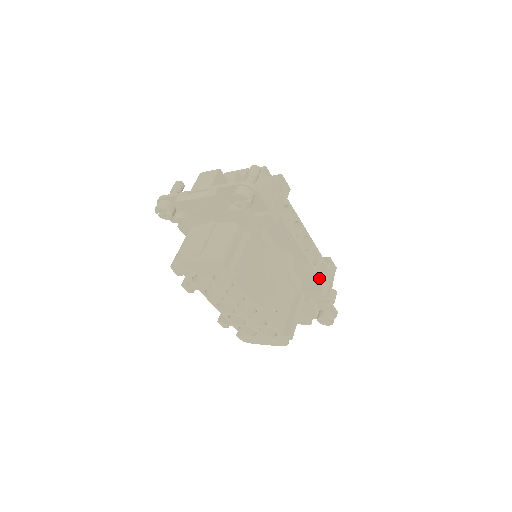
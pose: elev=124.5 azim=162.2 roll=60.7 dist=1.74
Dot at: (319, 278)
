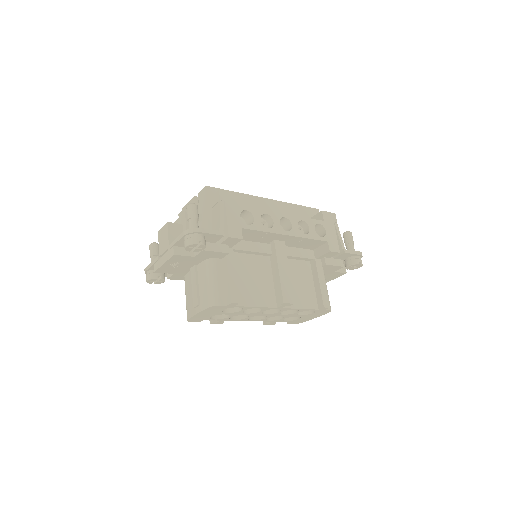
Dot at: (320, 240)
